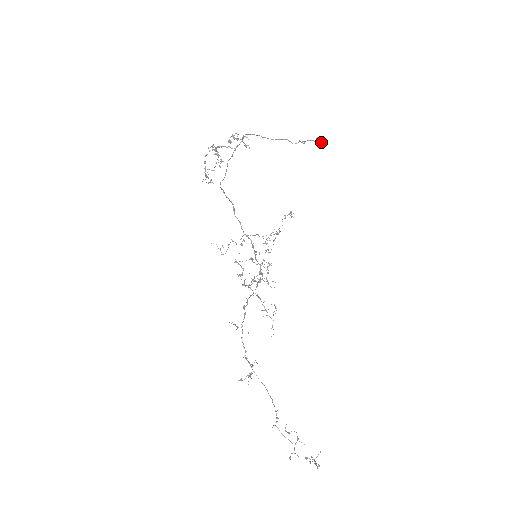
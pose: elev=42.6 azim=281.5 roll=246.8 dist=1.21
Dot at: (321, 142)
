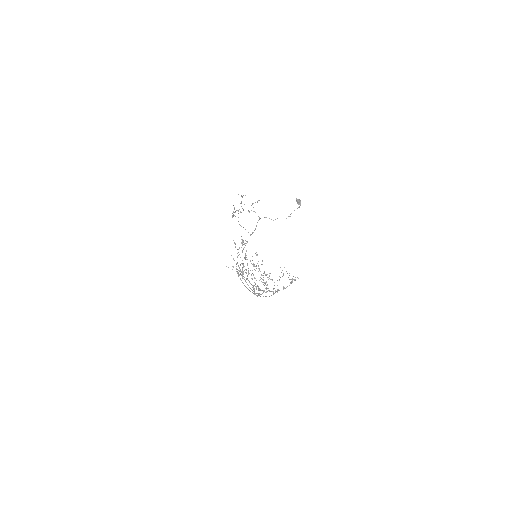
Dot at: (299, 201)
